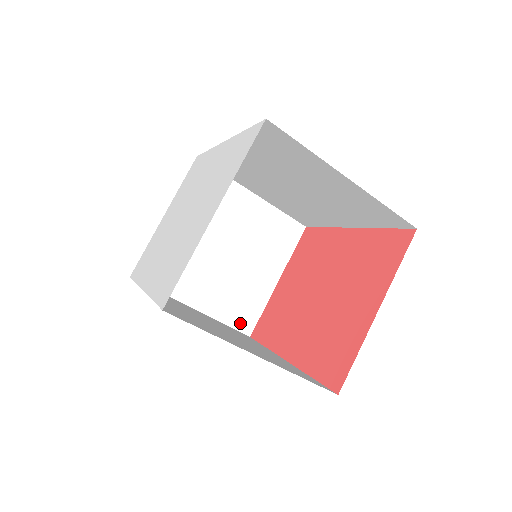
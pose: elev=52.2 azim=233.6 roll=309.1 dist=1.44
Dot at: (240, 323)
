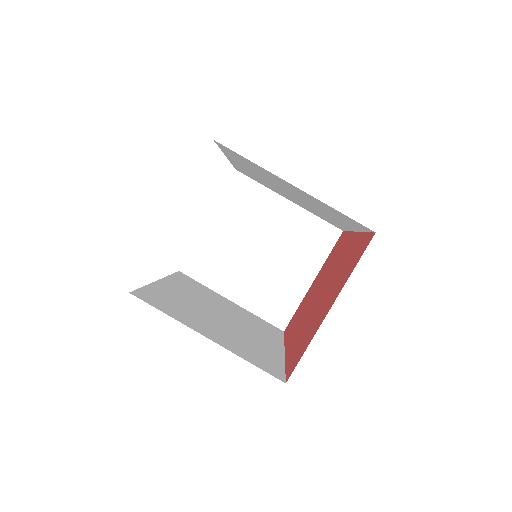
Dot at: (274, 318)
